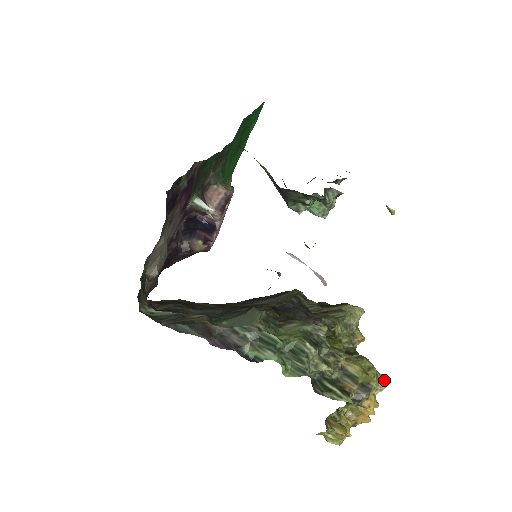
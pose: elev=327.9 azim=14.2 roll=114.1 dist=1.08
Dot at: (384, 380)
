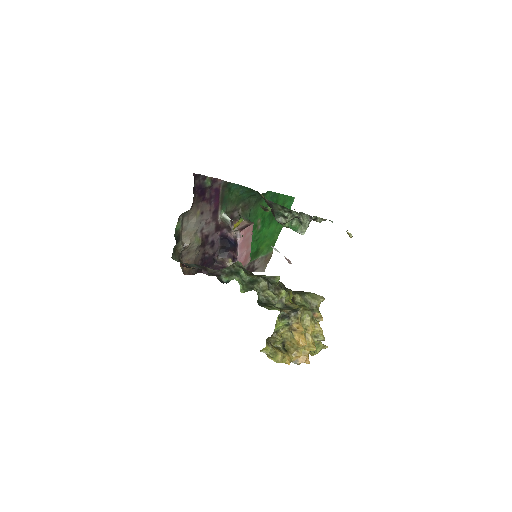
Dot at: occluded
